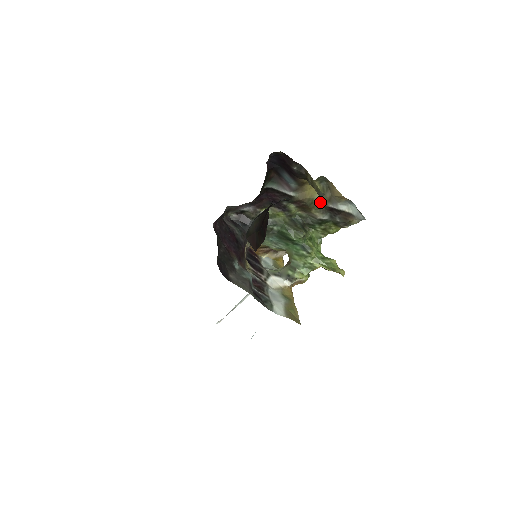
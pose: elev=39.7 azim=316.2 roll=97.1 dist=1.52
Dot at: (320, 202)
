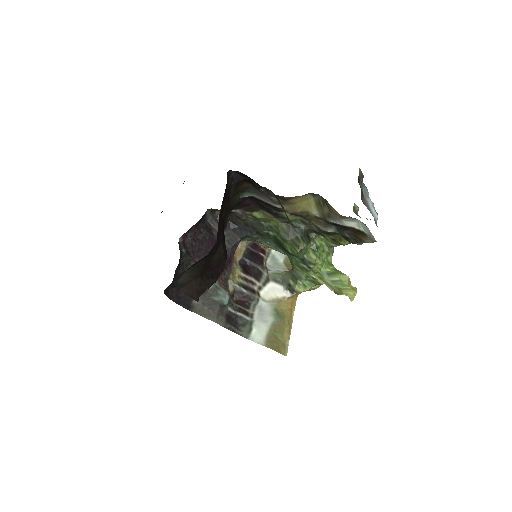
Dot at: (318, 216)
